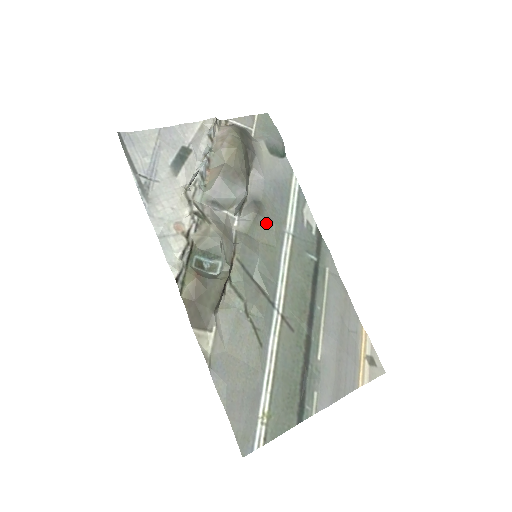
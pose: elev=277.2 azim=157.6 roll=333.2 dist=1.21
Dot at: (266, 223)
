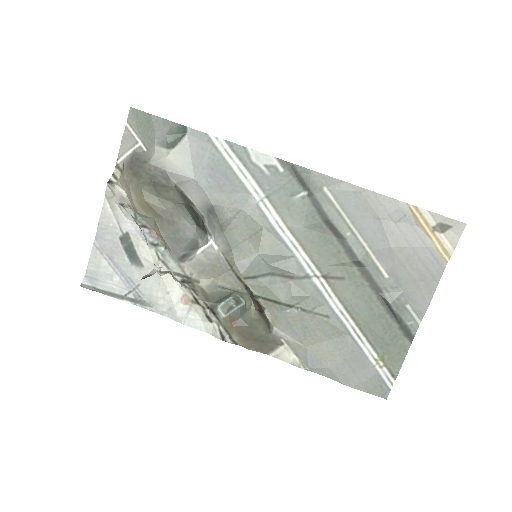
Dot at: (235, 219)
